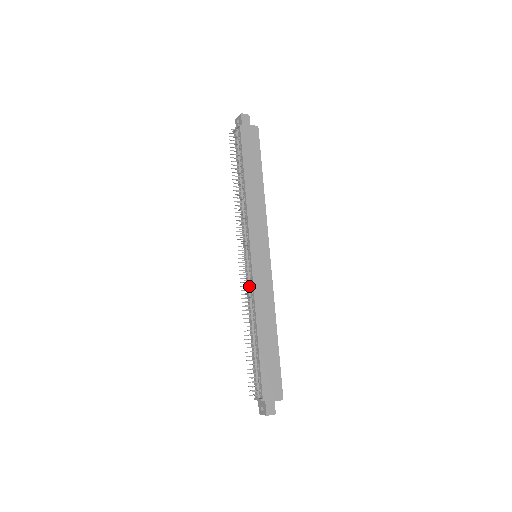
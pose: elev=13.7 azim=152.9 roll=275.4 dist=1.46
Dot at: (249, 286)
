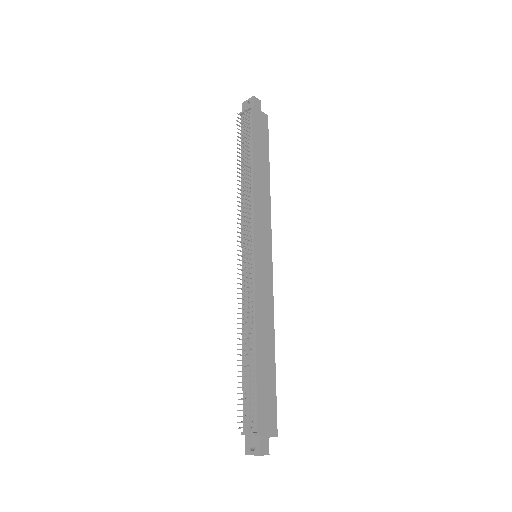
Dot at: (248, 289)
